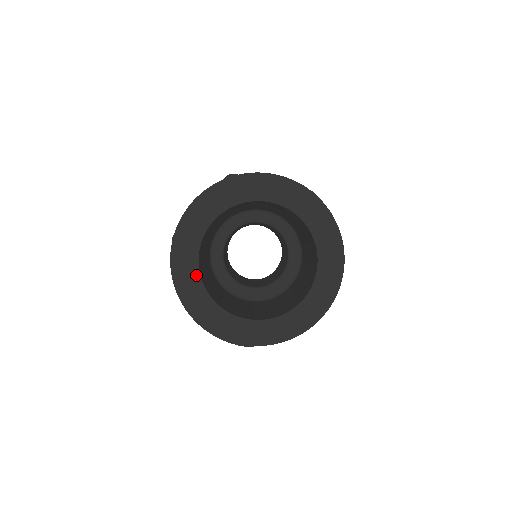
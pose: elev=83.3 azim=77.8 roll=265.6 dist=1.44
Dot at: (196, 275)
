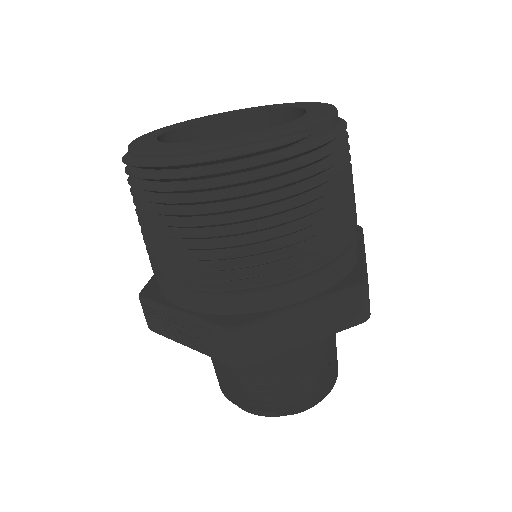
Dot at: (166, 145)
